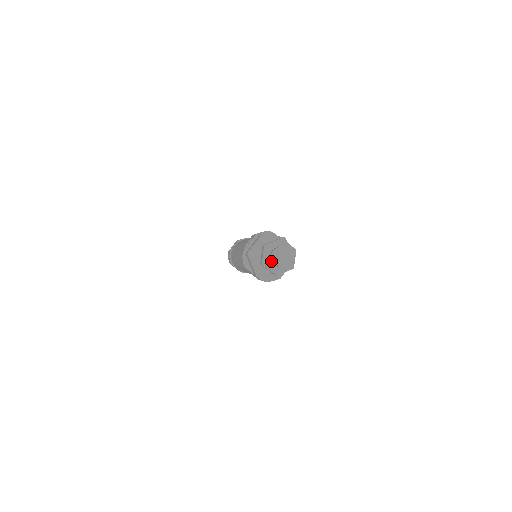
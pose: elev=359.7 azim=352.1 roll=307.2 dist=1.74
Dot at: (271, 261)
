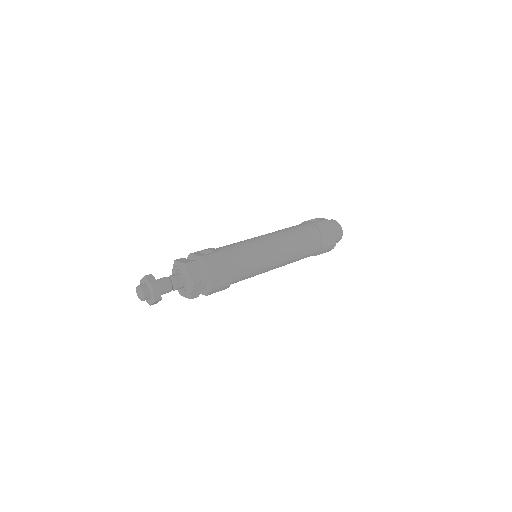
Dot at: occluded
